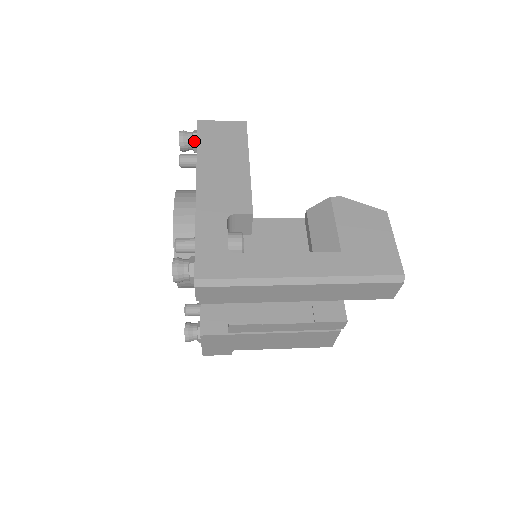
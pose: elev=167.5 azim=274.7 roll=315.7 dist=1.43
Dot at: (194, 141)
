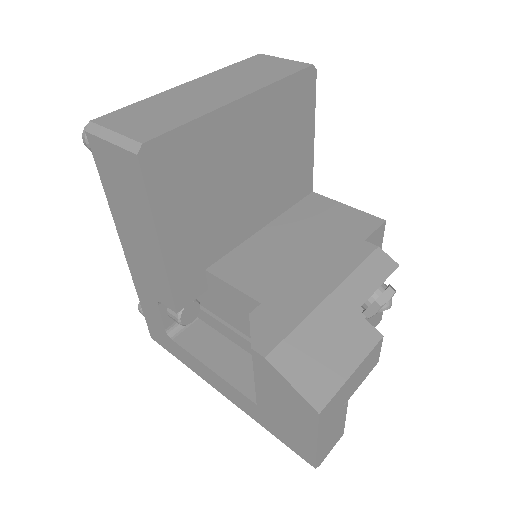
Dot at: occluded
